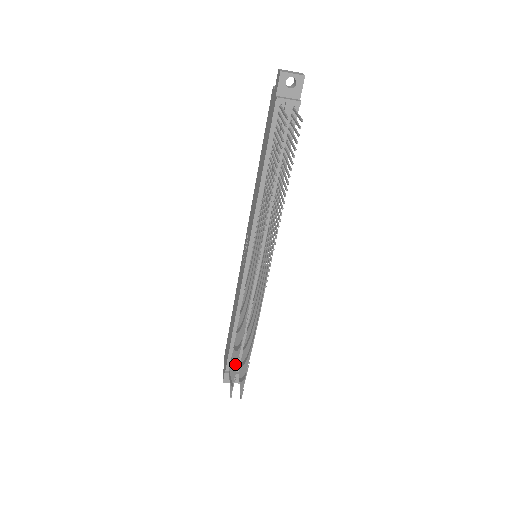
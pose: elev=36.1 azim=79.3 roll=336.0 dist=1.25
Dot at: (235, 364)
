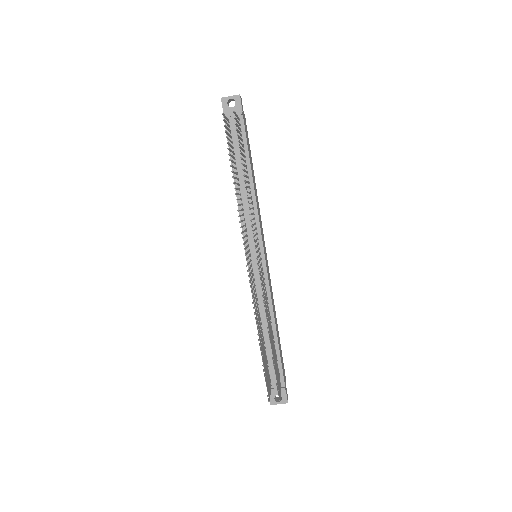
Dot at: occluded
